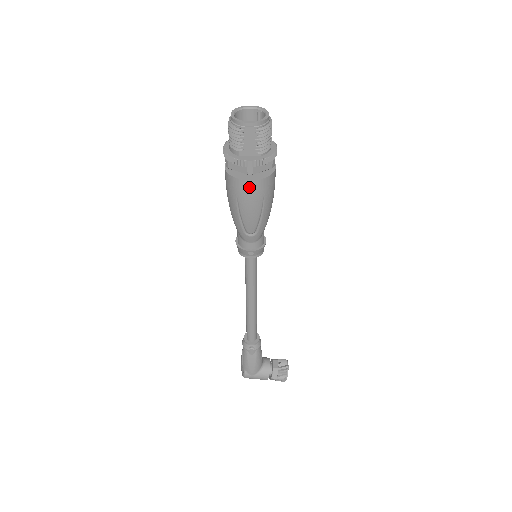
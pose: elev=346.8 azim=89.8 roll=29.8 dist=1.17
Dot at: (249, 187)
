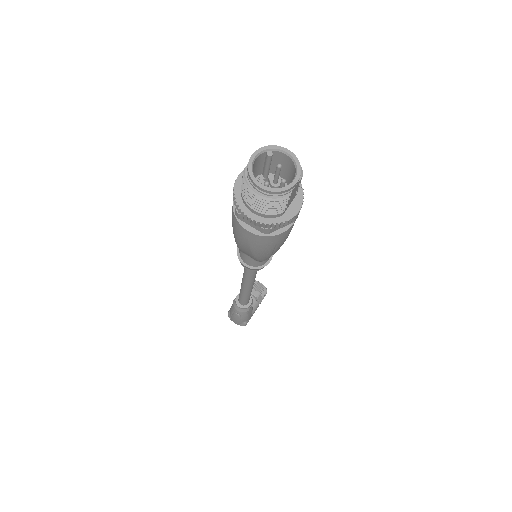
Dot at: (291, 228)
